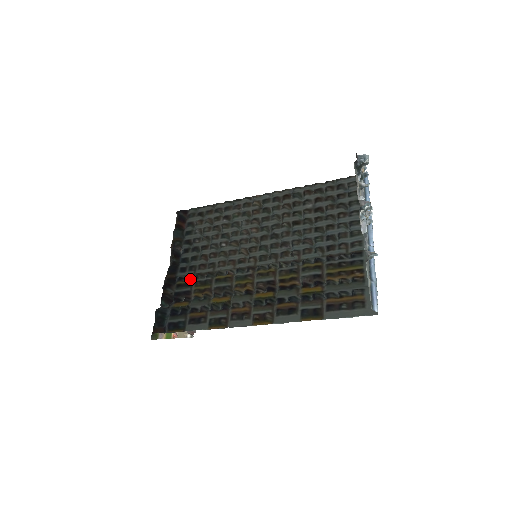
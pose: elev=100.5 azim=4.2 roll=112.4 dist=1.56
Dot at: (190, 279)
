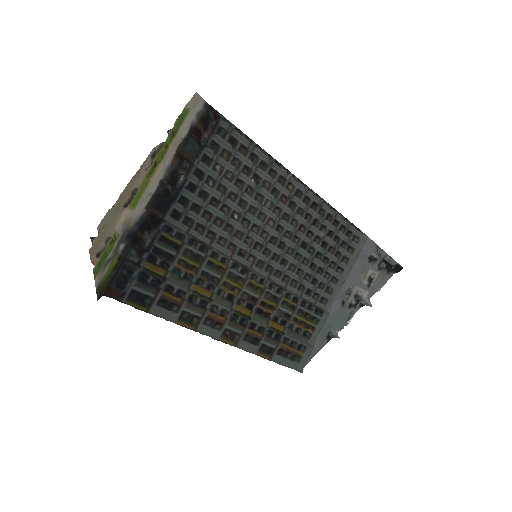
Dot at: (182, 240)
